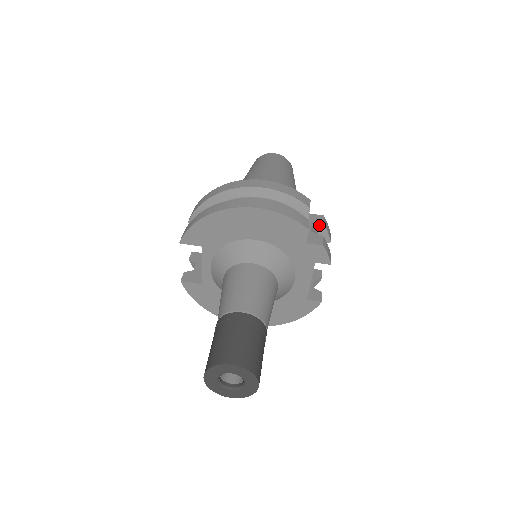
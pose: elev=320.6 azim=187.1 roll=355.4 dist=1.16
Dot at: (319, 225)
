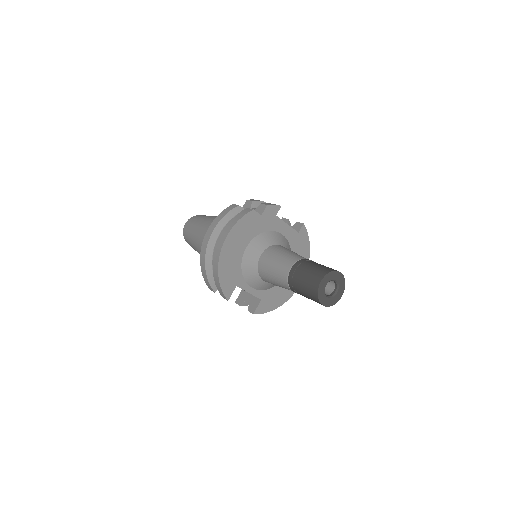
Dot at: (252, 204)
